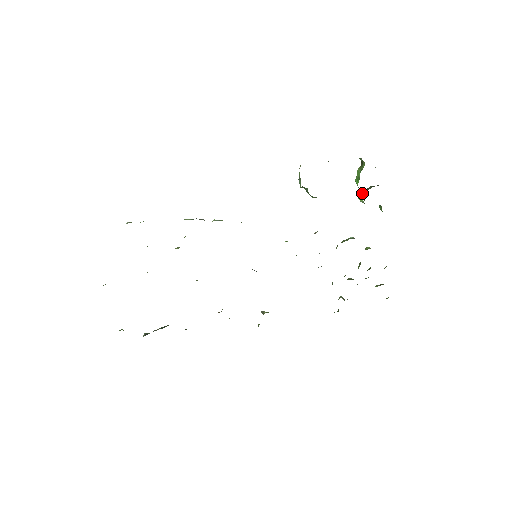
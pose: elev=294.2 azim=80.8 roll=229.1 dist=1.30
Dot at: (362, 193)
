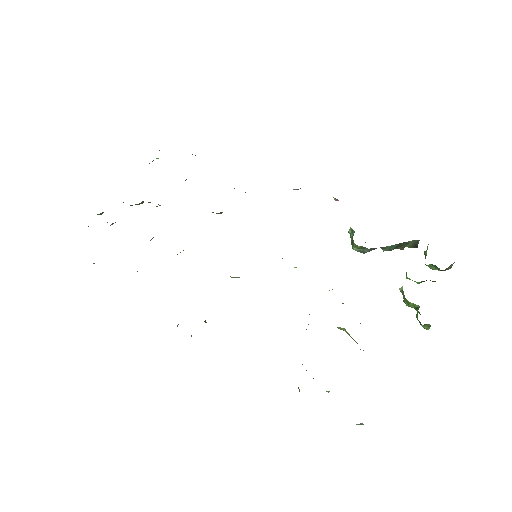
Dot at: occluded
